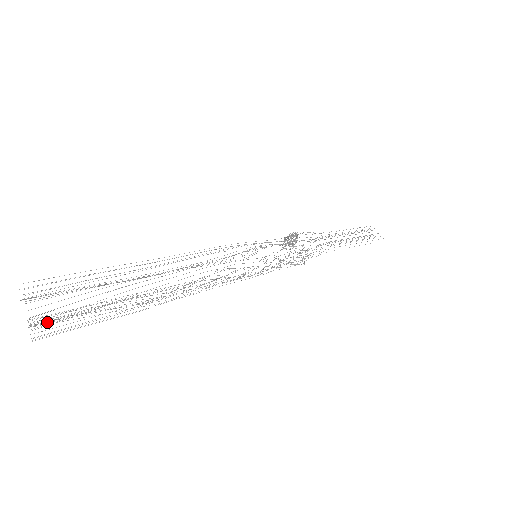
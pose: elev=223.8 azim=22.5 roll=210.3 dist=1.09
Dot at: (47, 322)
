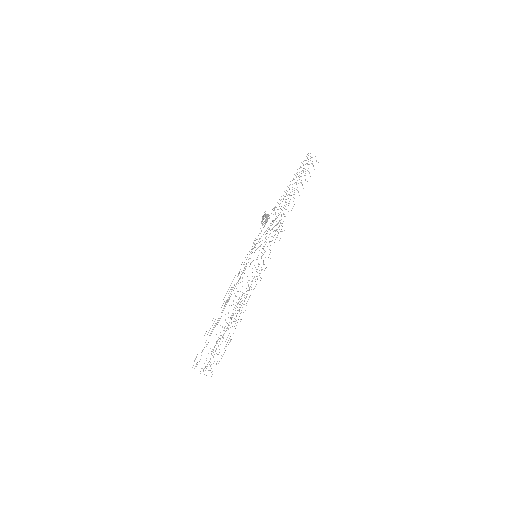
Dot at: occluded
